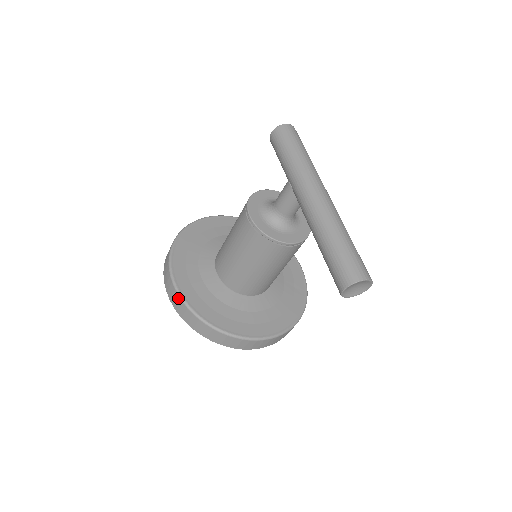
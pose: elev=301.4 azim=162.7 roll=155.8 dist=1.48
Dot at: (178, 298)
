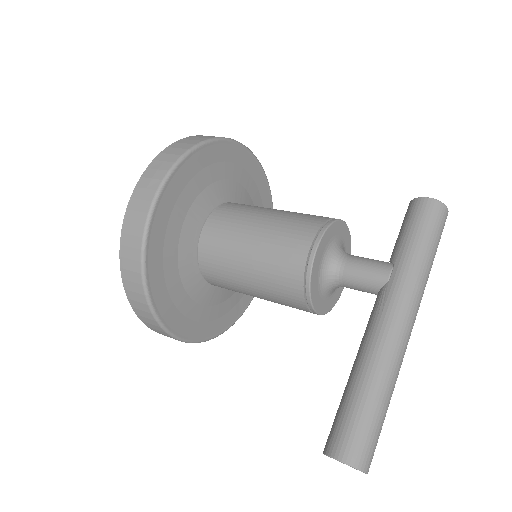
Dot at: (144, 214)
